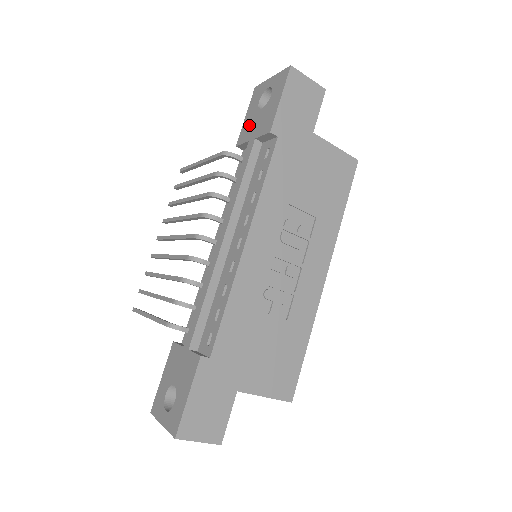
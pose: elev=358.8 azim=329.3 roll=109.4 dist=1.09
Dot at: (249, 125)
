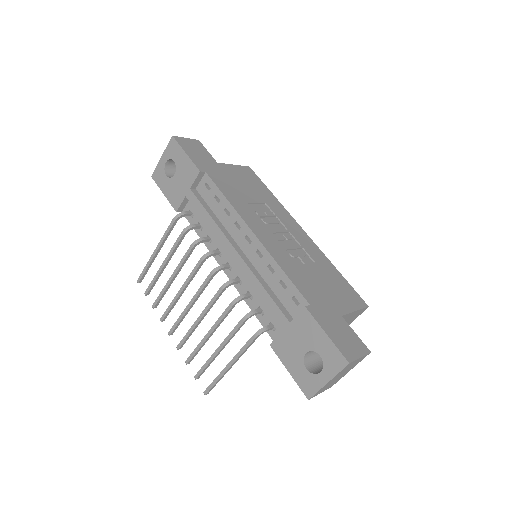
Dot at: (174, 192)
